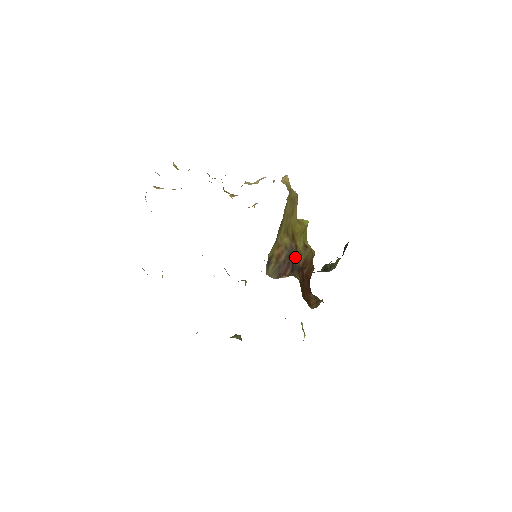
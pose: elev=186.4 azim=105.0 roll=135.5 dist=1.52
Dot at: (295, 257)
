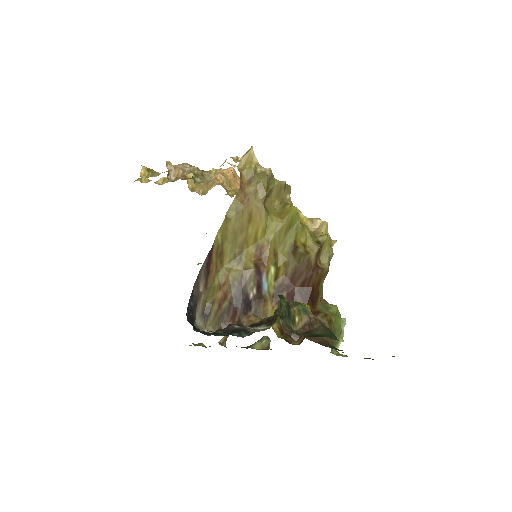
Dot at: (256, 287)
